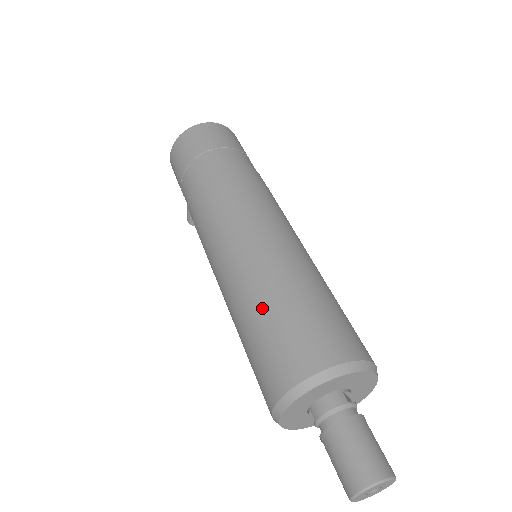
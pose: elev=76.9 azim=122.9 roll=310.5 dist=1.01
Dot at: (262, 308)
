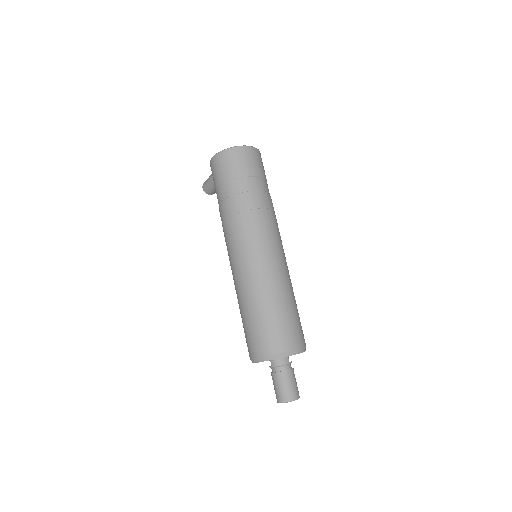
Dot at: (262, 309)
